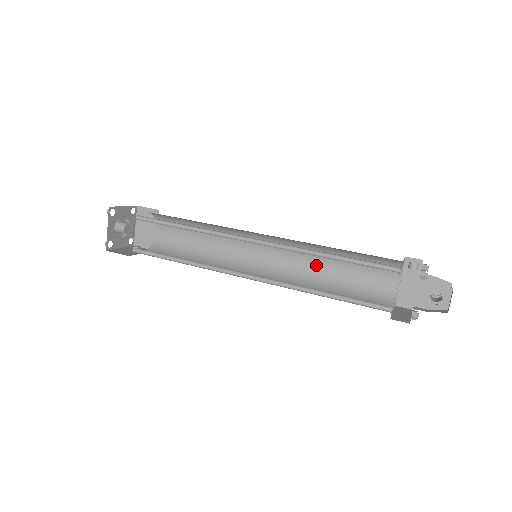
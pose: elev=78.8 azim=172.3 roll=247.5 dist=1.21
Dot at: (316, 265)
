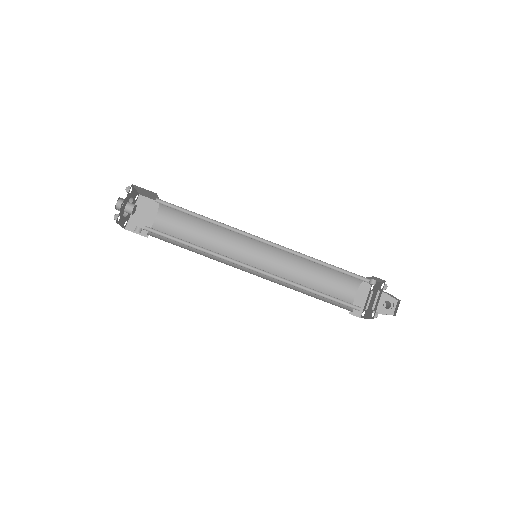
Dot at: (296, 274)
